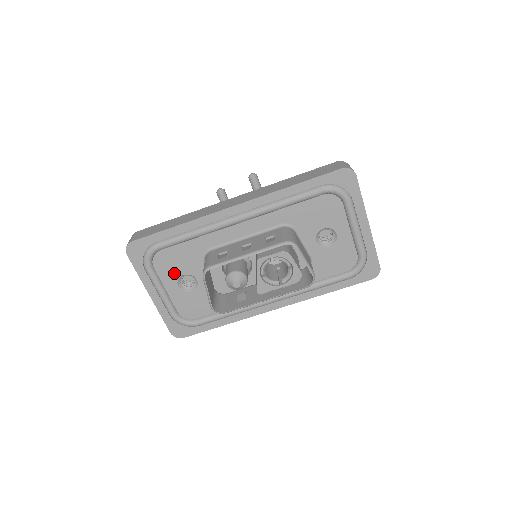
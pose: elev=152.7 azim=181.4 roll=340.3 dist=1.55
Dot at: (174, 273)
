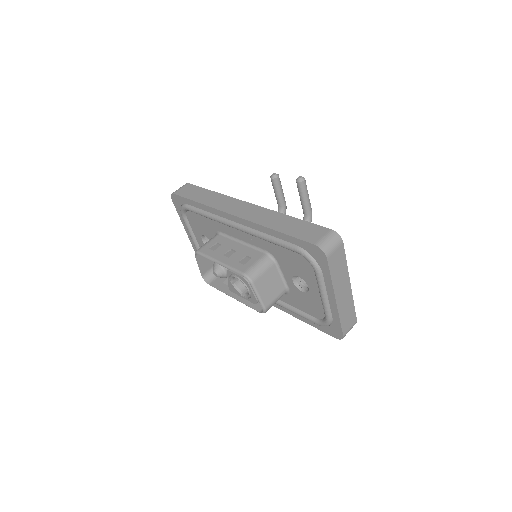
Dot at: (199, 230)
